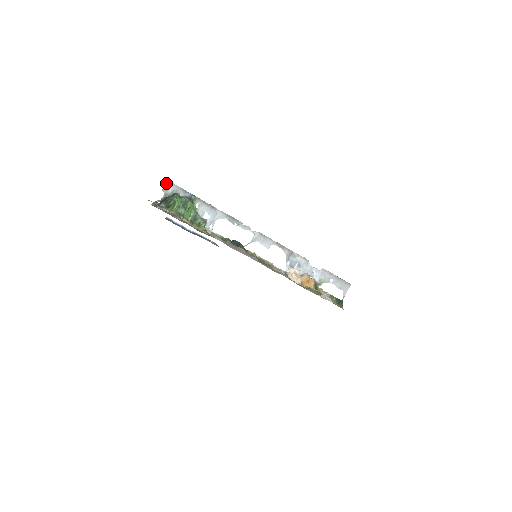
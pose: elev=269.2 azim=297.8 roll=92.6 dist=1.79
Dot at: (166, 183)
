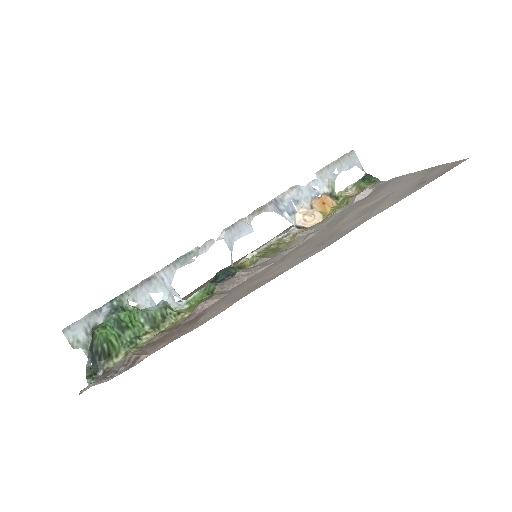
Dot at: (65, 336)
